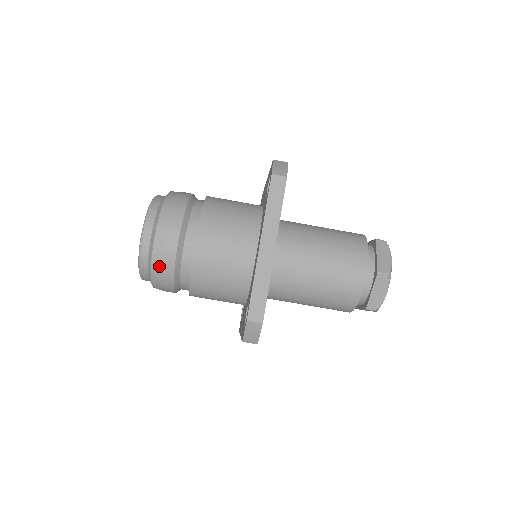
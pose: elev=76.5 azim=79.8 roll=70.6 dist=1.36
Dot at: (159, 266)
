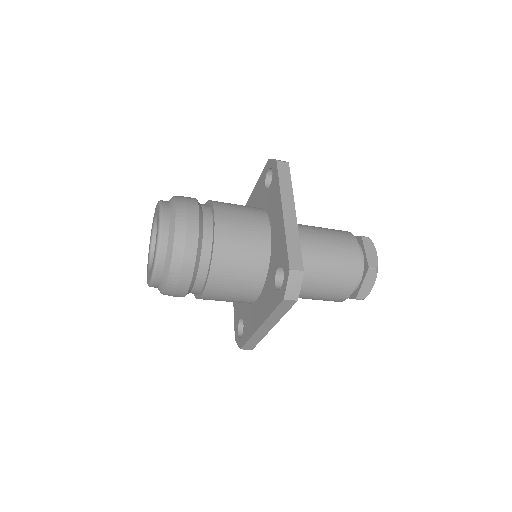
Dot at: occluded
